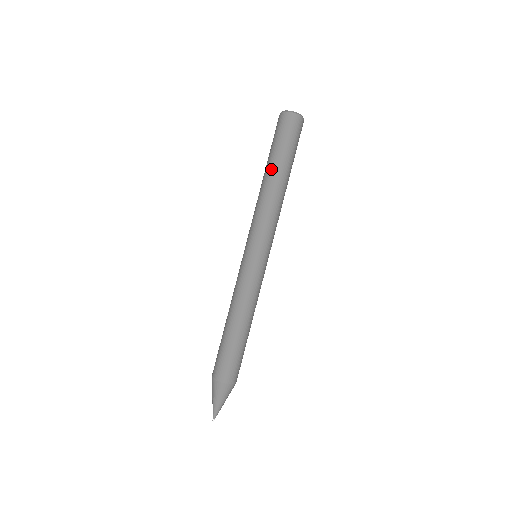
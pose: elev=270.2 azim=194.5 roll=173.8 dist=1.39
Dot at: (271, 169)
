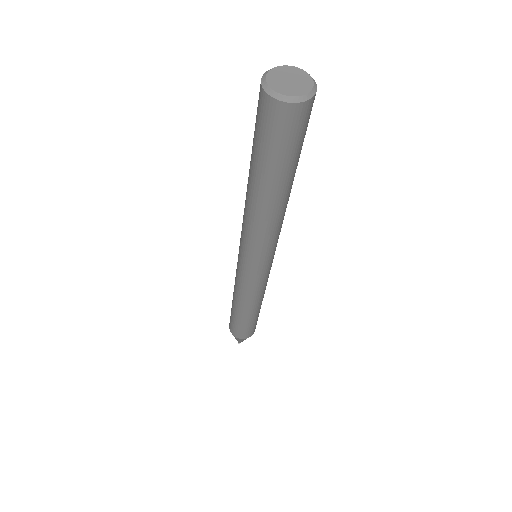
Dot at: (268, 191)
